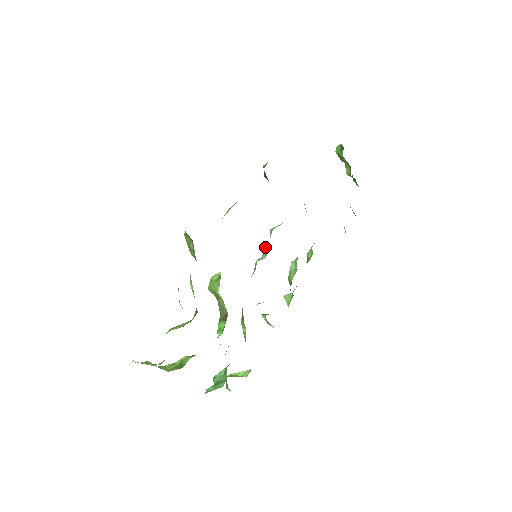
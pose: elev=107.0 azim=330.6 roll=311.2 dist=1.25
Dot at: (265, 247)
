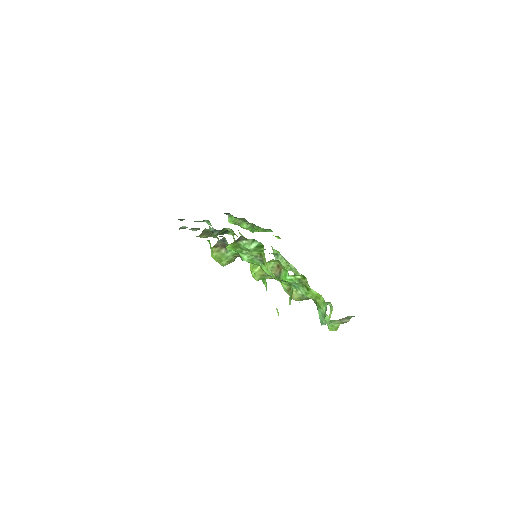
Dot at: occluded
